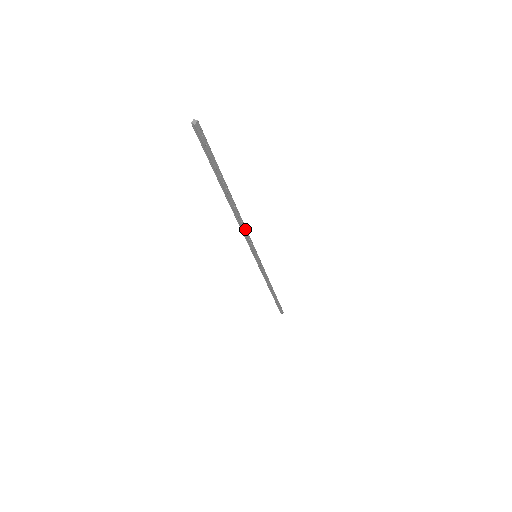
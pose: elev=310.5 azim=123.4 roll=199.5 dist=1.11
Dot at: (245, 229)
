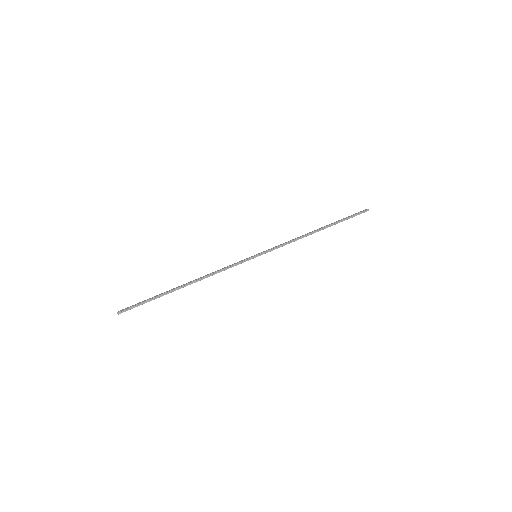
Dot at: (218, 272)
